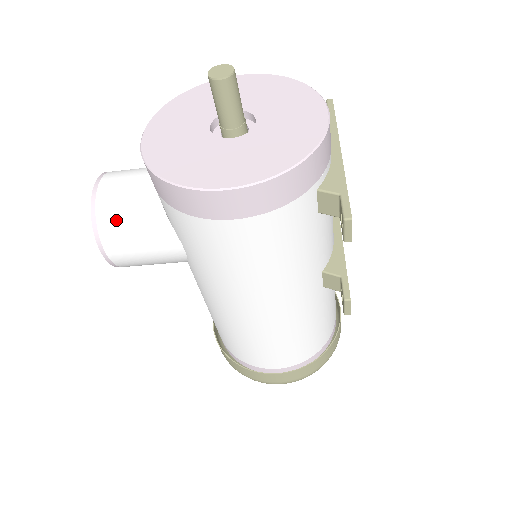
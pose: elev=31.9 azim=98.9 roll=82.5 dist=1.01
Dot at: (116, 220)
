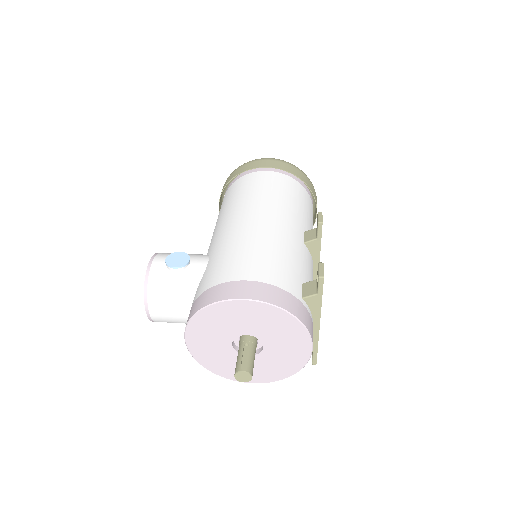
Dot at: occluded
